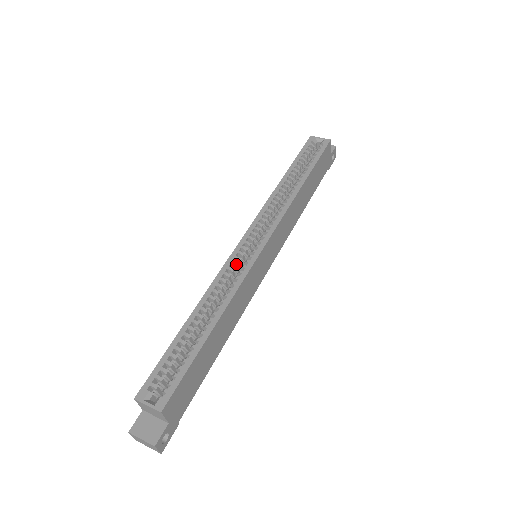
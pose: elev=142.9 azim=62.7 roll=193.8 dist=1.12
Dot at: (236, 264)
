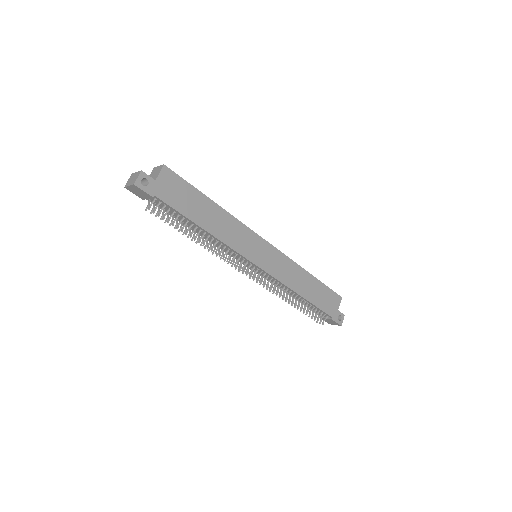
Dot at: occluded
